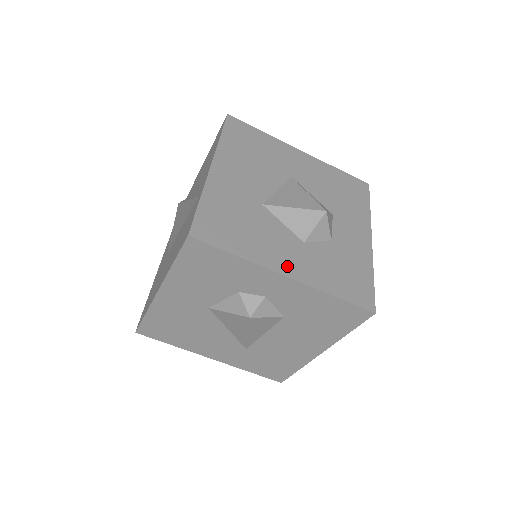
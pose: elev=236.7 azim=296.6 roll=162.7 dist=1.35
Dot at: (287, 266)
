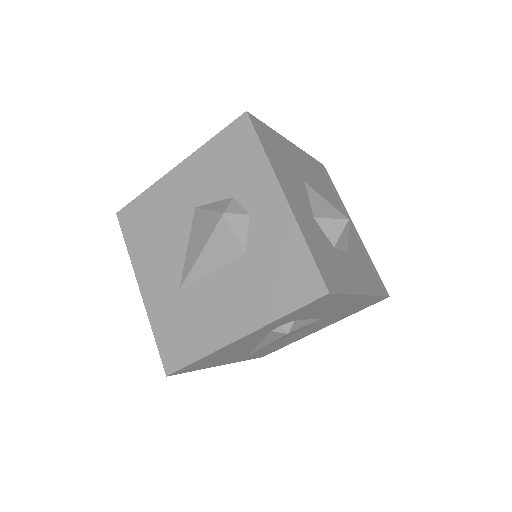
Dot at: (290, 196)
